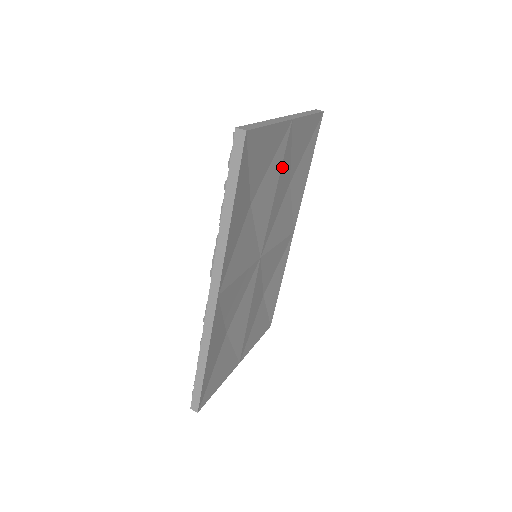
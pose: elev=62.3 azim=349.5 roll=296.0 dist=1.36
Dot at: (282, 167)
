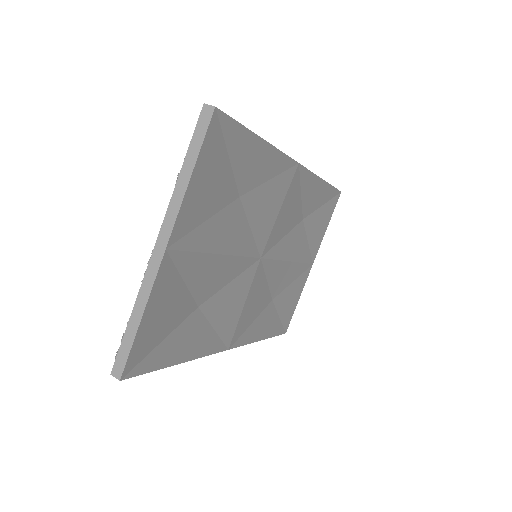
Dot at: (205, 248)
